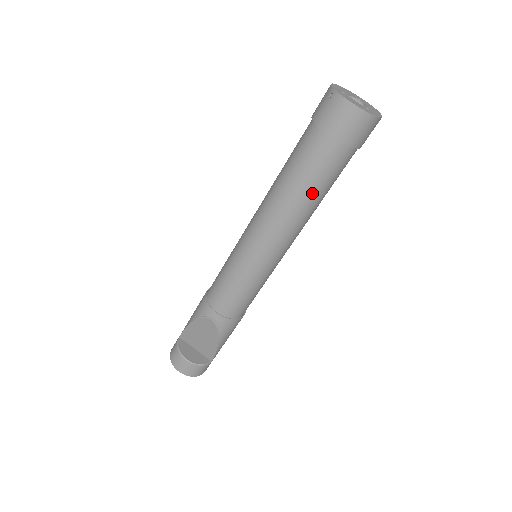
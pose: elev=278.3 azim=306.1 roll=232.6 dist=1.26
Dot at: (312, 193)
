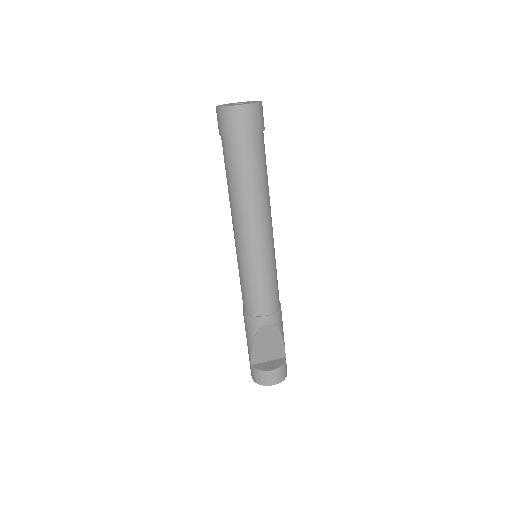
Dot at: (262, 179)
